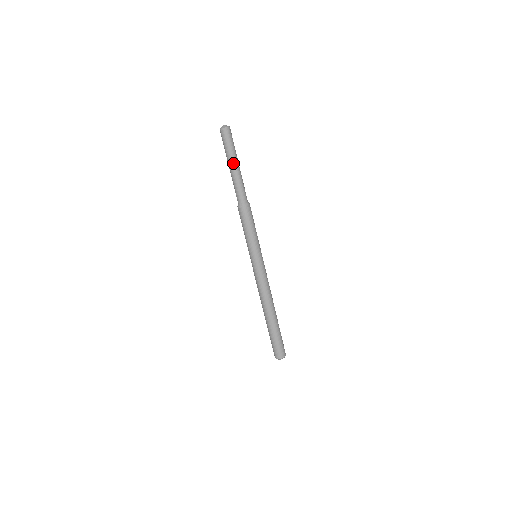
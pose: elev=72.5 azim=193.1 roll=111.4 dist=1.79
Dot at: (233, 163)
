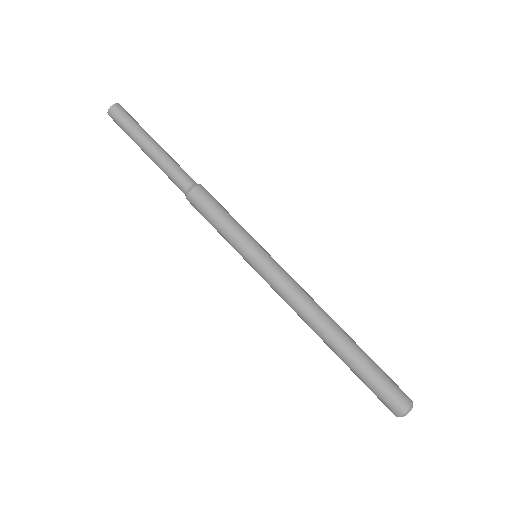
Dot at: (146, 142)
